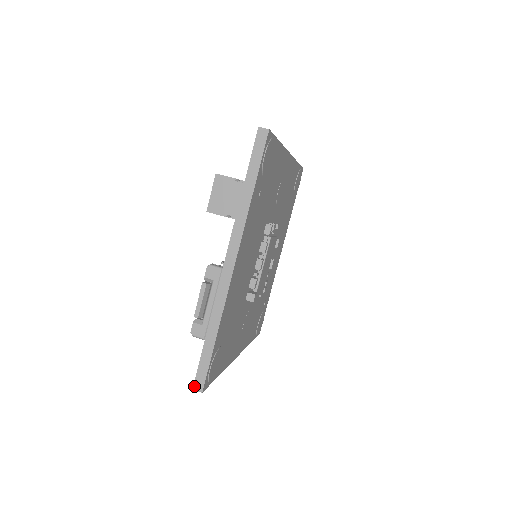
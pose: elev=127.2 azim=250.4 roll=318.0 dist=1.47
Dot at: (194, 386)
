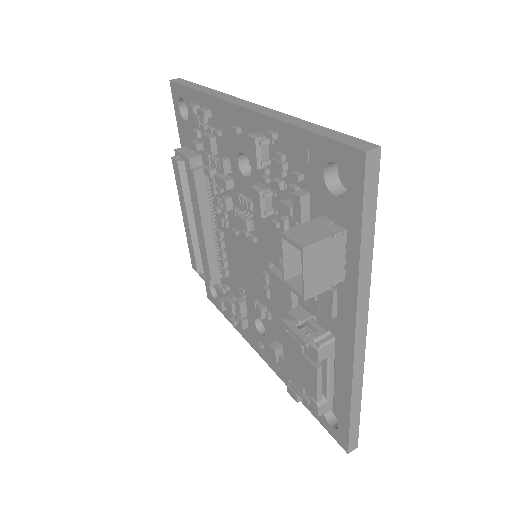
Dot at: (349, 451)
